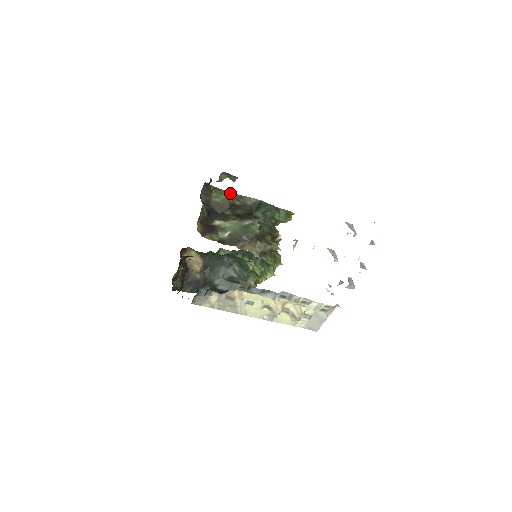
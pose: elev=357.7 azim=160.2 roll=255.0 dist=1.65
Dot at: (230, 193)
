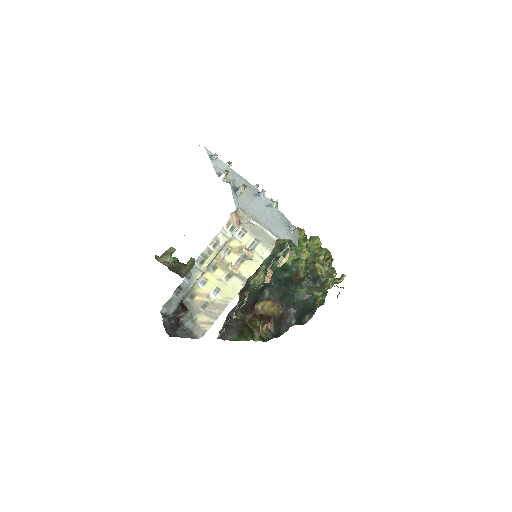
Dot at: occluded
